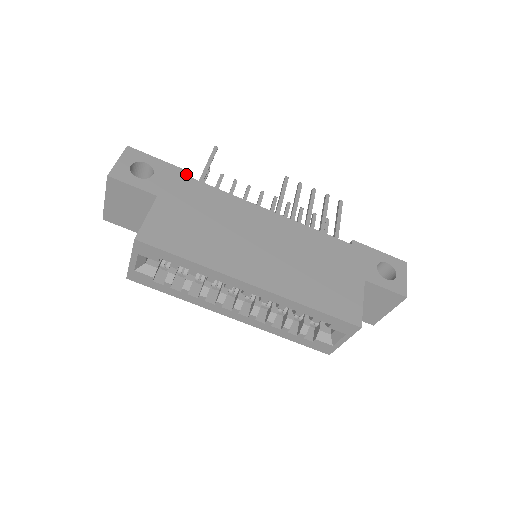
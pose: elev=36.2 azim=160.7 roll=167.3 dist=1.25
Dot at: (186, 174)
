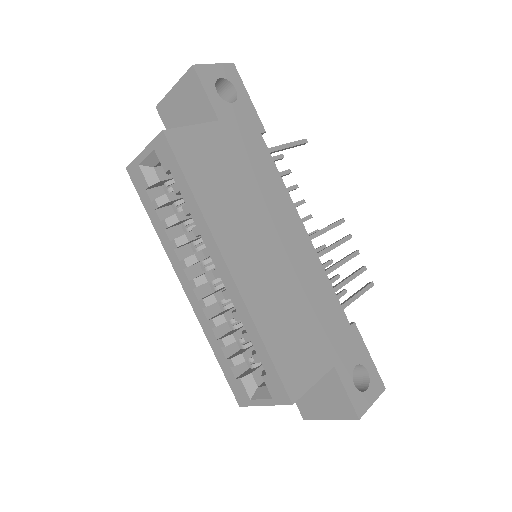
Dot at: (261, 130)
